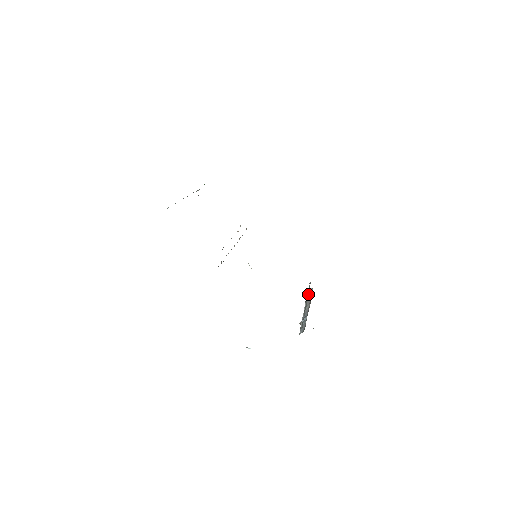
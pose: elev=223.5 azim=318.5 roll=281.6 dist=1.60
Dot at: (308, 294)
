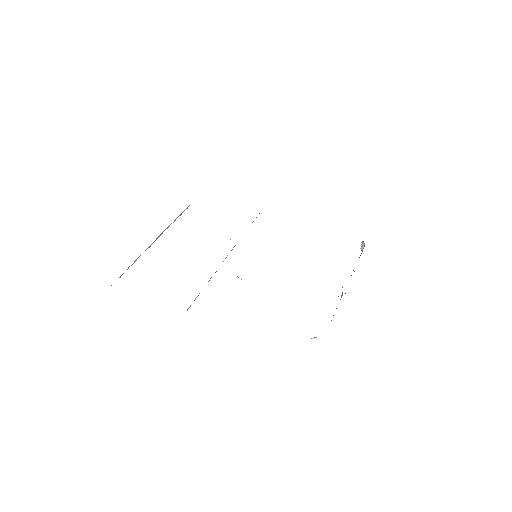
Dot at: (362, 249)
